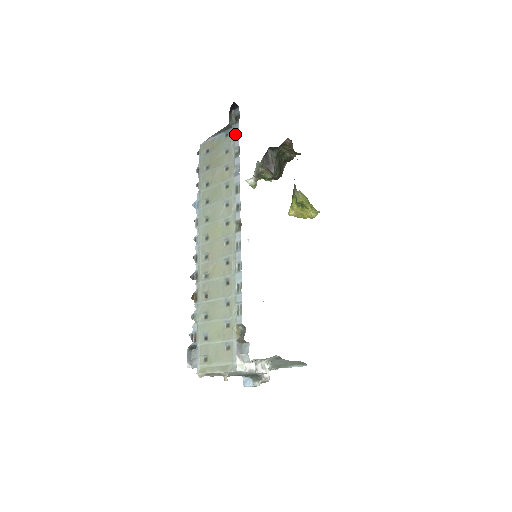
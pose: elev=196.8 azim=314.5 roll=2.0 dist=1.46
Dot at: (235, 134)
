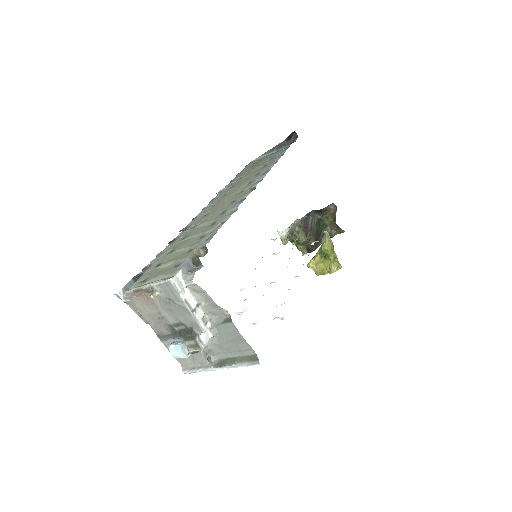
Dot at: (285, 149)
